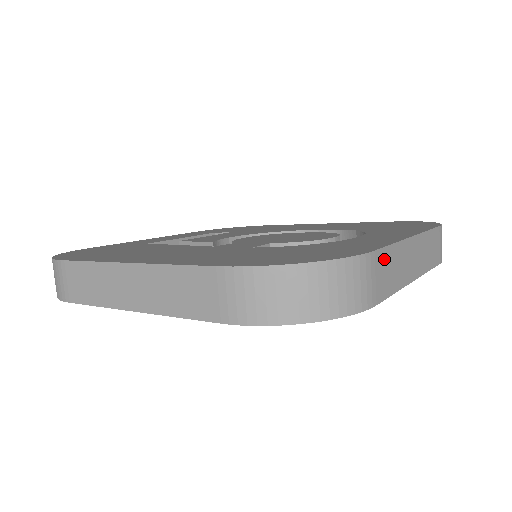
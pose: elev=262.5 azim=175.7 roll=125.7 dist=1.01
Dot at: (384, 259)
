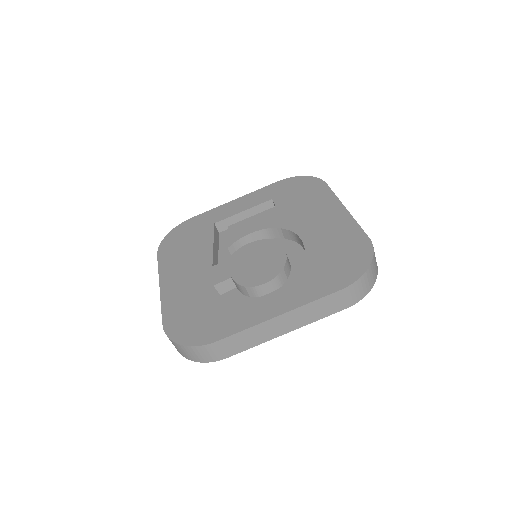
Dot at: (233, 340)
